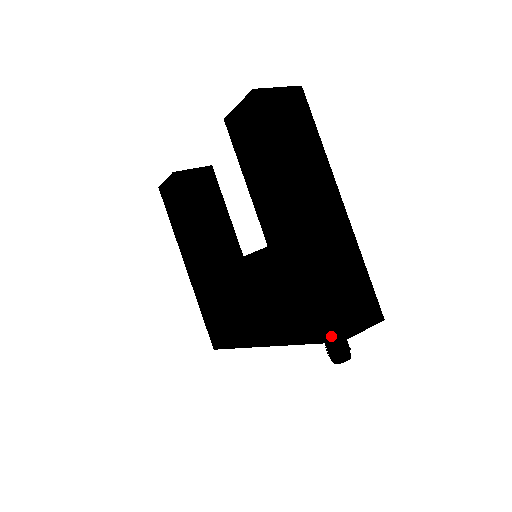
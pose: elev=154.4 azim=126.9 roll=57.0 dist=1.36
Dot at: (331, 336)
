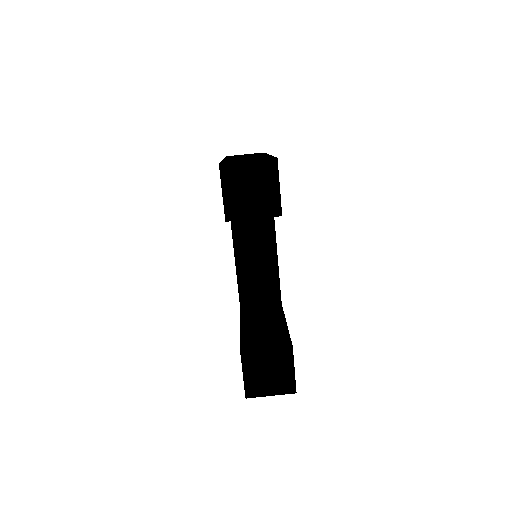
Dot at: occluded
